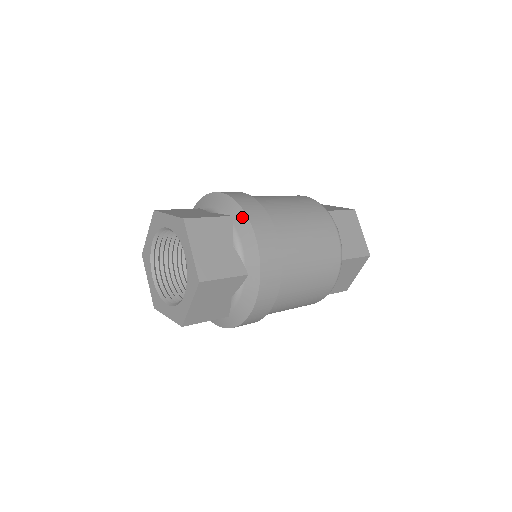
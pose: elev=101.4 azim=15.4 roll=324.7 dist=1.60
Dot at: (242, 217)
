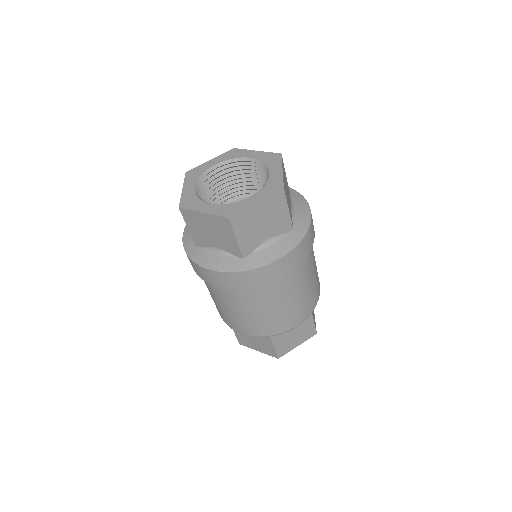
Dot at: (301, 198)
